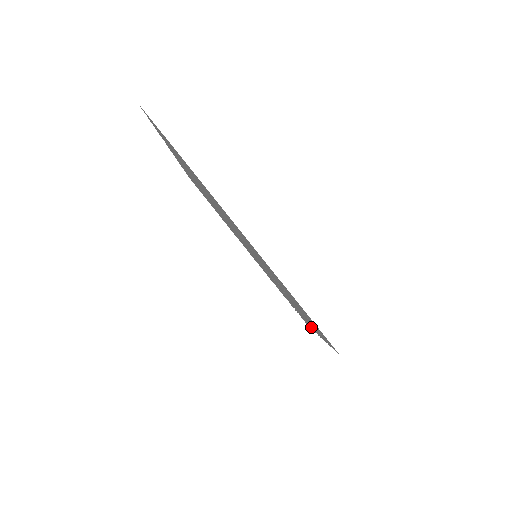
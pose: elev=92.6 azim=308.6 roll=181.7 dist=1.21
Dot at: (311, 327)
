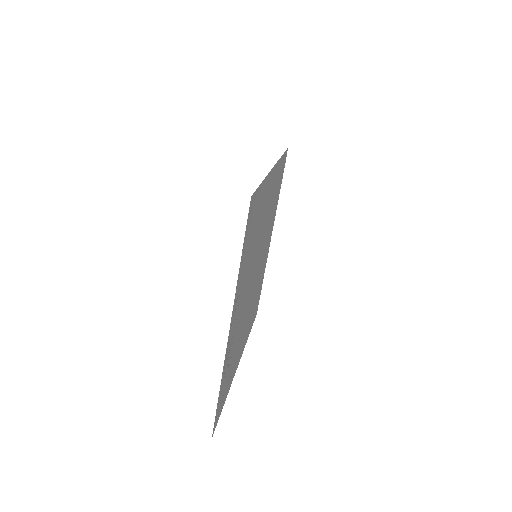
Dot at: (229, 343)
